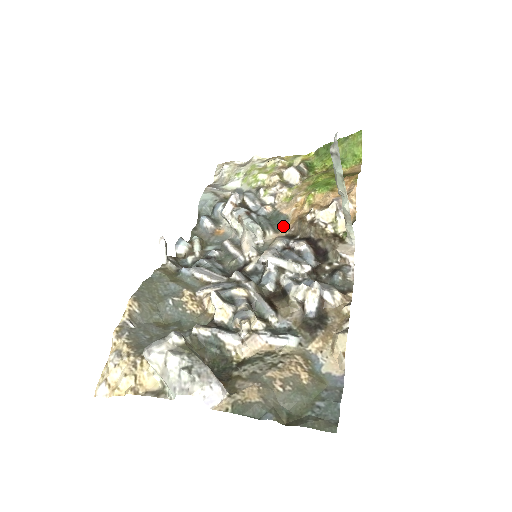
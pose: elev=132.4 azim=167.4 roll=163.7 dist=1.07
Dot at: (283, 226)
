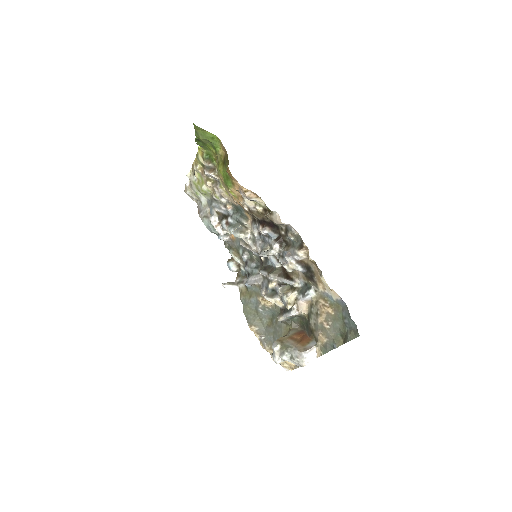
Dot at: (245, 213)
